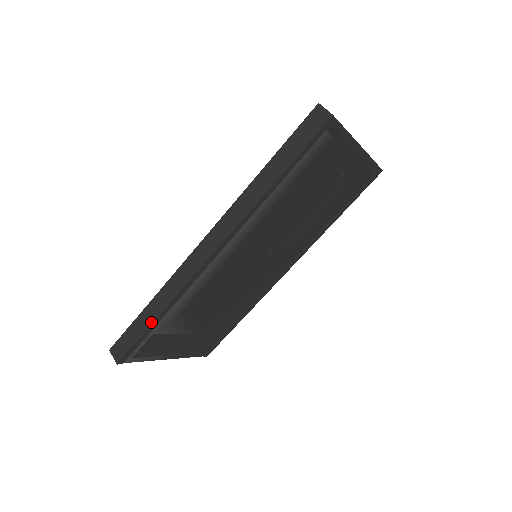
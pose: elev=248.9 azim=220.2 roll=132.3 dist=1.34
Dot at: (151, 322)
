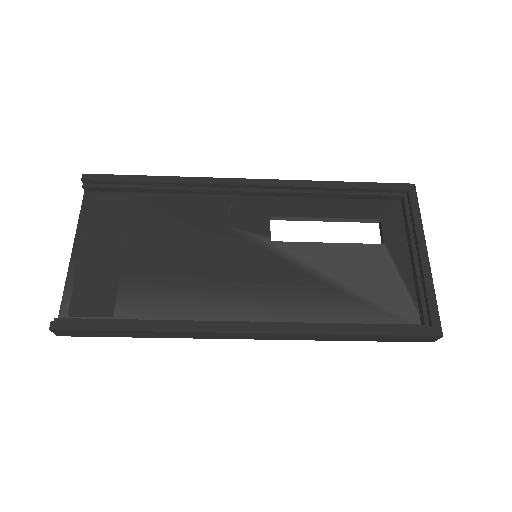
Dot at: (132, 337)
